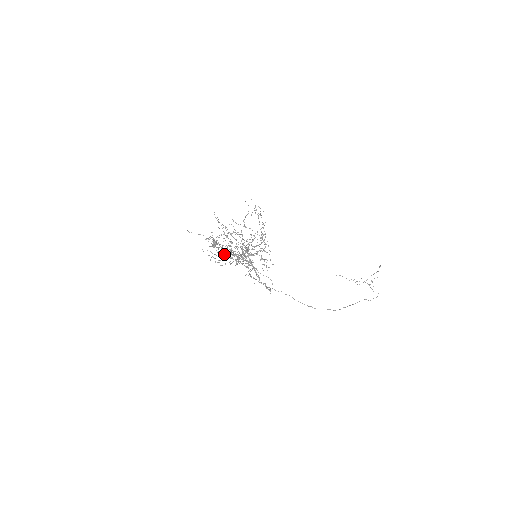
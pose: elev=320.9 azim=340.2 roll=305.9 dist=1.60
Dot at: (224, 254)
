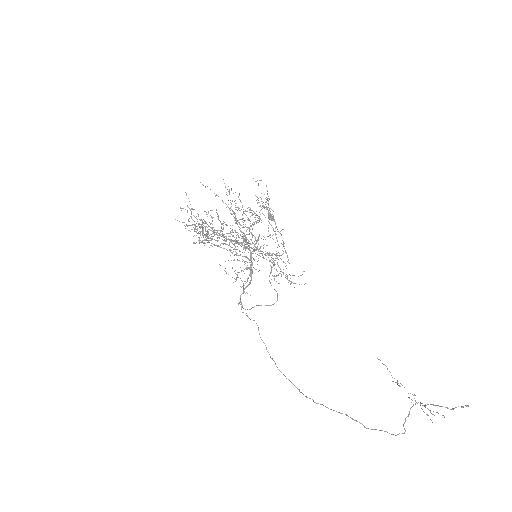
Dot at: occluded
